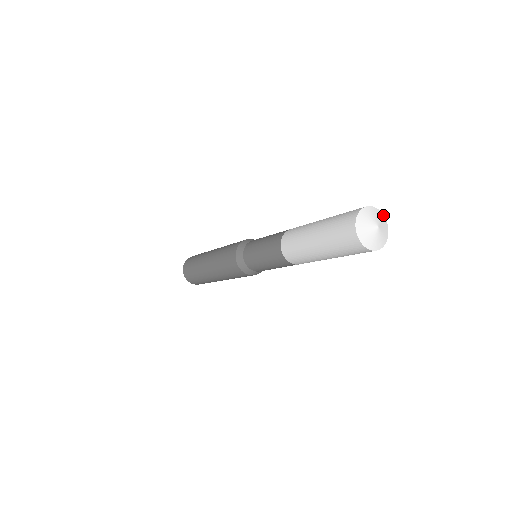
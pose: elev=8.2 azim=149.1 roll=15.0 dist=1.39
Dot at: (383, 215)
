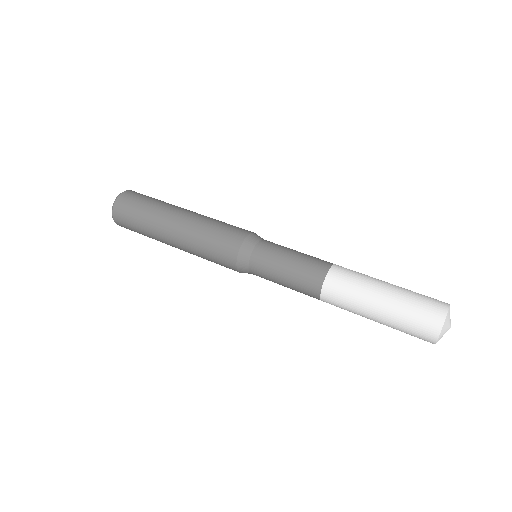
Dot at: occluded
